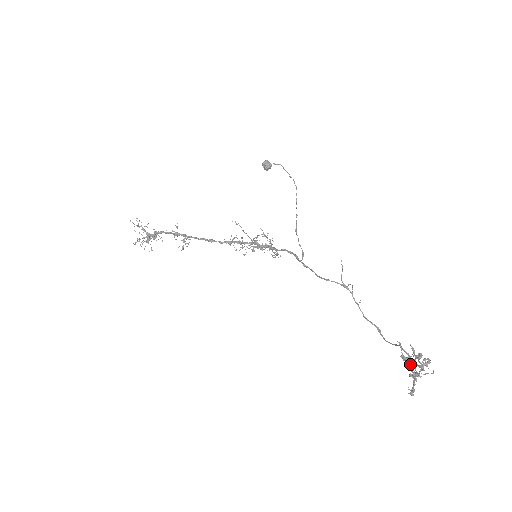
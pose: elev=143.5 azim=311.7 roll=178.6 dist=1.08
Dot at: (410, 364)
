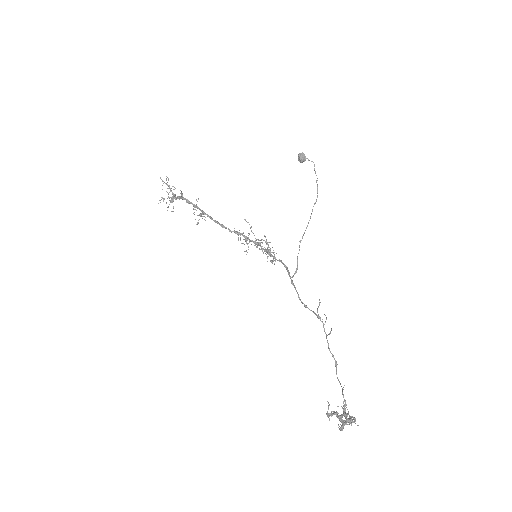
Dot at: (338, 416)
